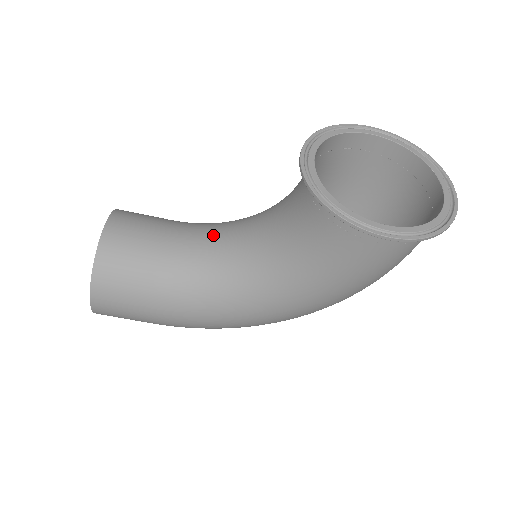
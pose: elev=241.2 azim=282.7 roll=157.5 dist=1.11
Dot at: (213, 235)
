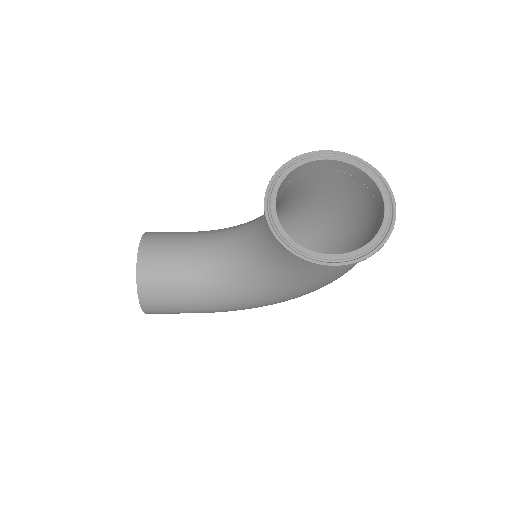
Dot at: (219, 248)
